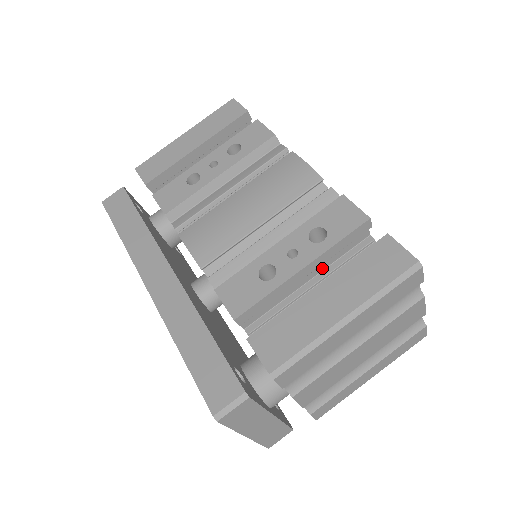
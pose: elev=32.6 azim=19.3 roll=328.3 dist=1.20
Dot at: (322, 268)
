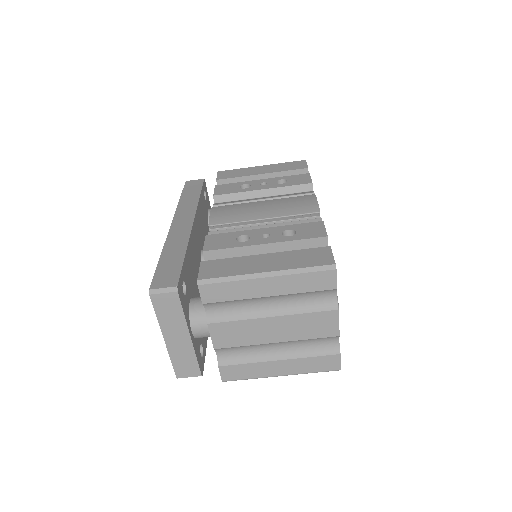
Dot at: occluded
